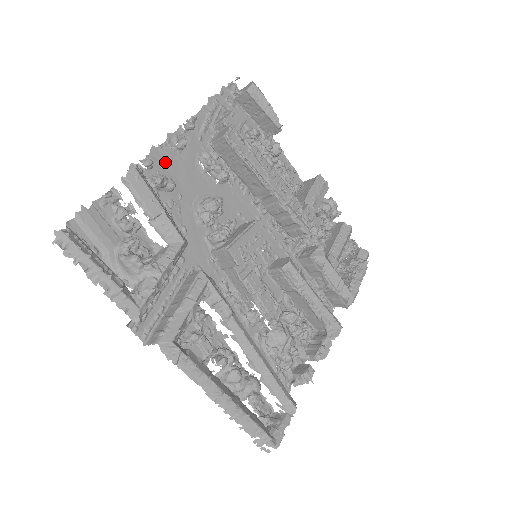
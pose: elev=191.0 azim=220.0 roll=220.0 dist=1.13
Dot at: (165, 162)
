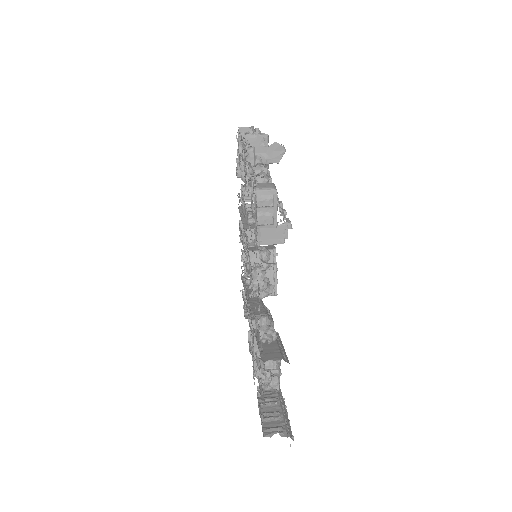
Dot at: occluded
